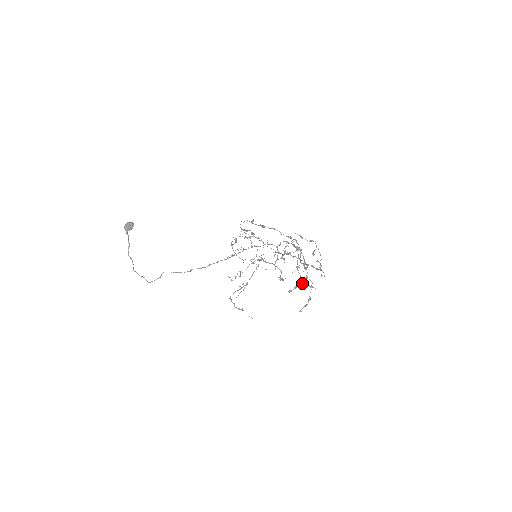
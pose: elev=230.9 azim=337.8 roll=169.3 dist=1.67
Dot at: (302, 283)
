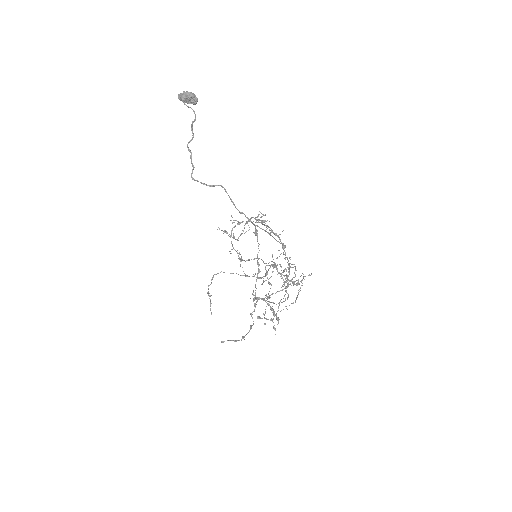
Dot at: (278, 320)
